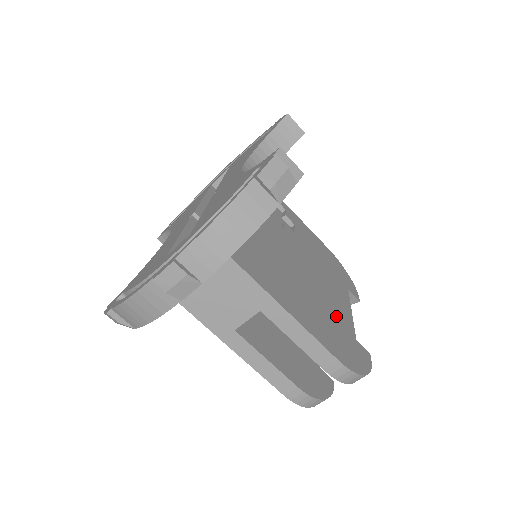
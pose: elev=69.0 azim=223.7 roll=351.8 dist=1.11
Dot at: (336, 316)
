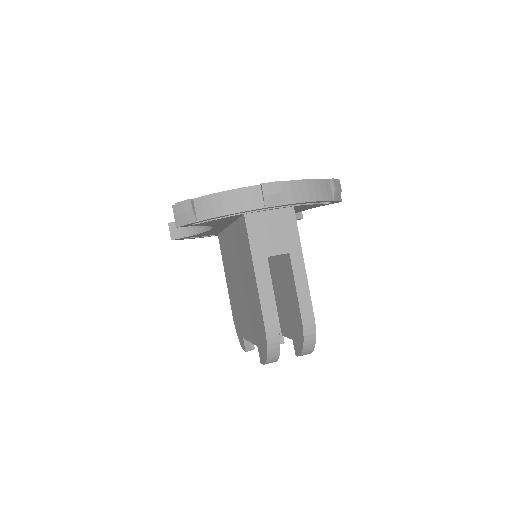
Dot at: occluded
